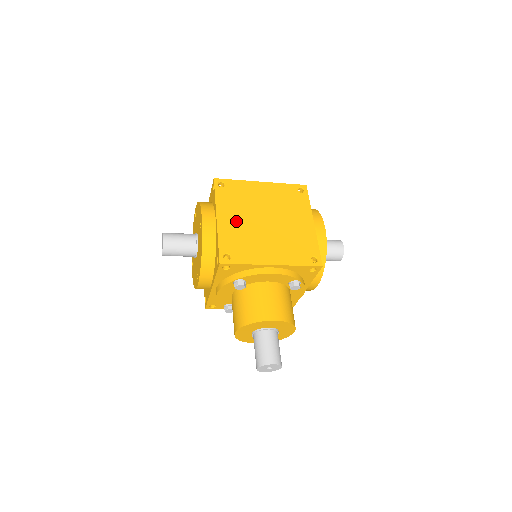
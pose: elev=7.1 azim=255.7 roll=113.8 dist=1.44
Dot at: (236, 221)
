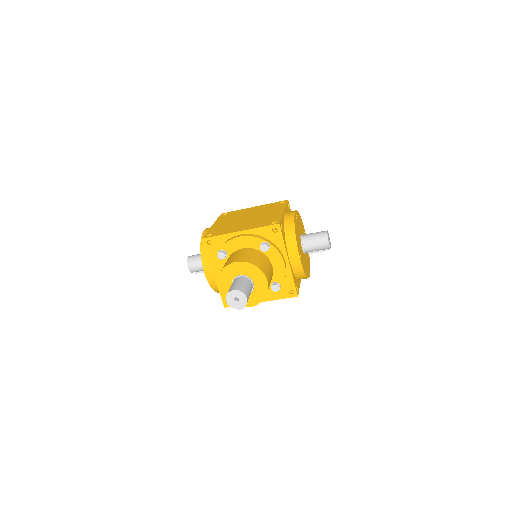
Dot at: (225, 223)
